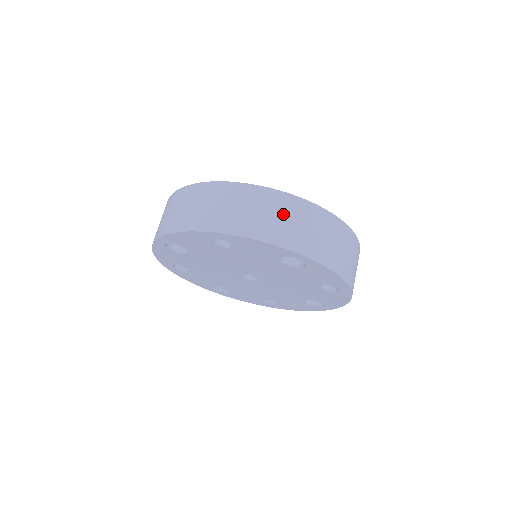
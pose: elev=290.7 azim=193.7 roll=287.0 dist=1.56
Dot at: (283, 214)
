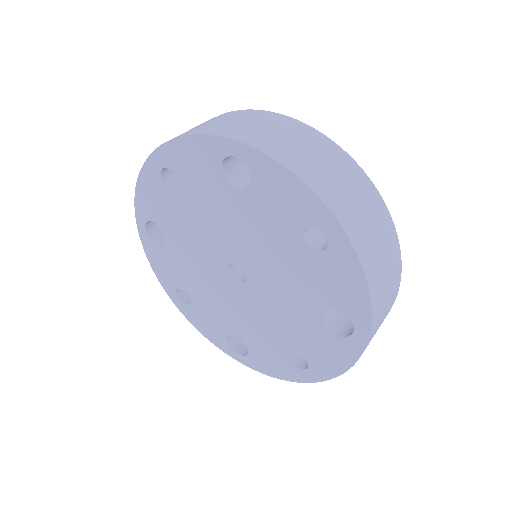
Dot at: (228, 119)
